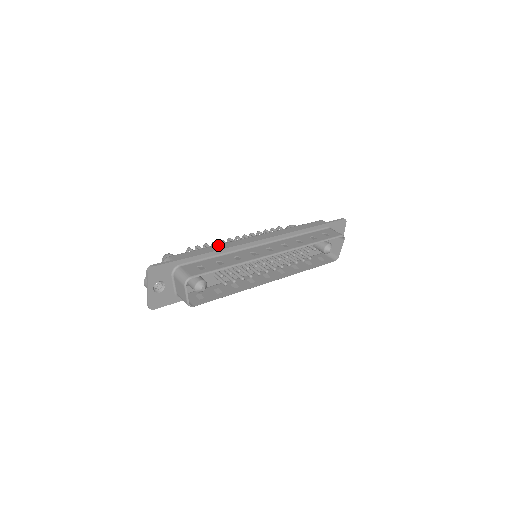
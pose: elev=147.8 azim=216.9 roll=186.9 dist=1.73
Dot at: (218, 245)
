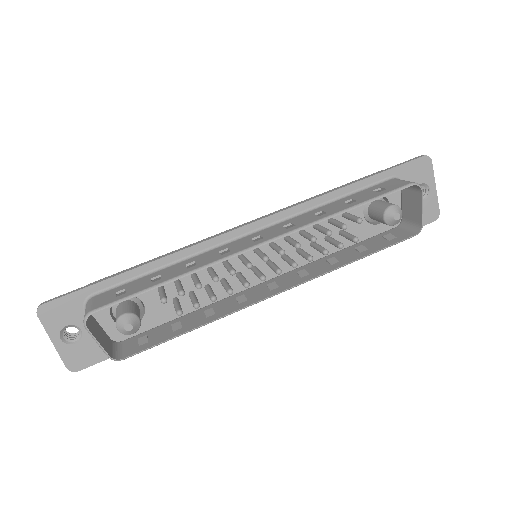
Dot at: occluded
